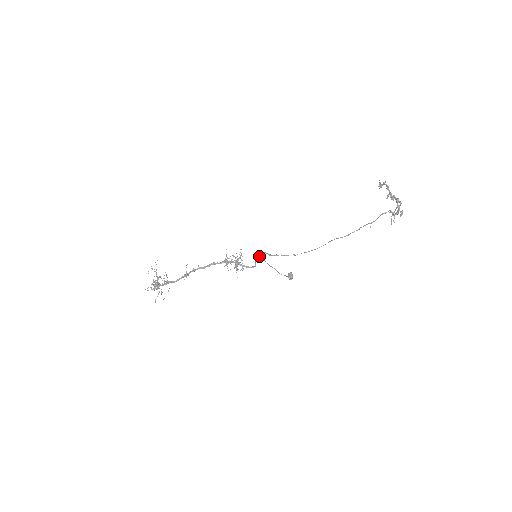
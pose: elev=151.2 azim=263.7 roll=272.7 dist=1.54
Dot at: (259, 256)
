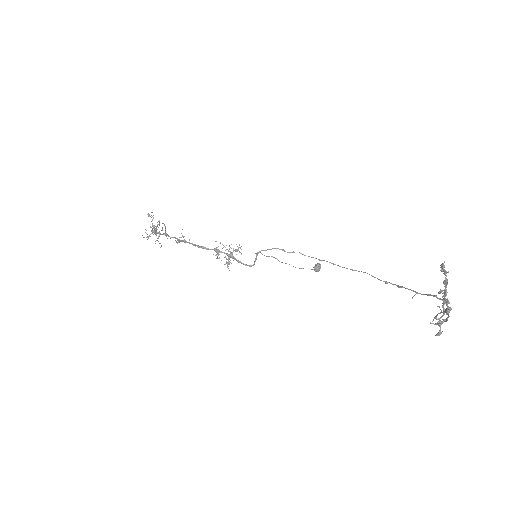
Dot at: occluded
